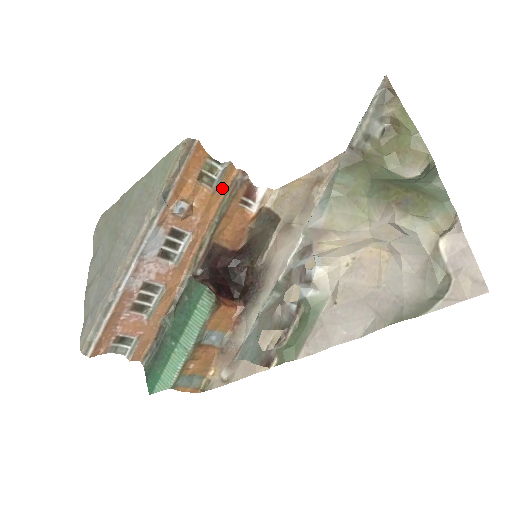
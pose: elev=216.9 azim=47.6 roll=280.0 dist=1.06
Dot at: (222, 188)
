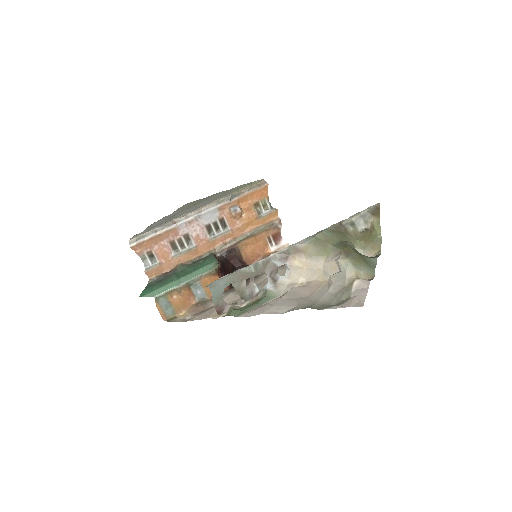
Dot at: (263, 220)
